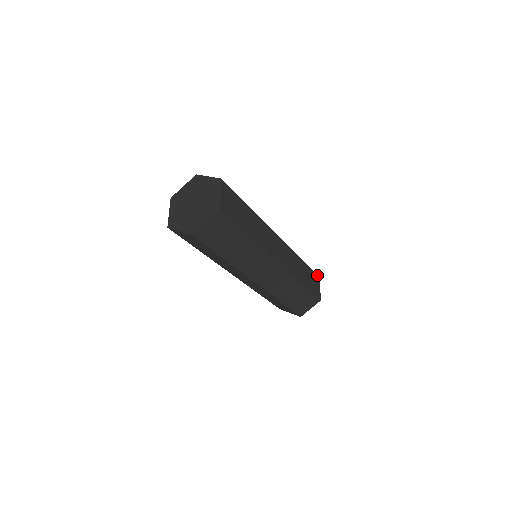
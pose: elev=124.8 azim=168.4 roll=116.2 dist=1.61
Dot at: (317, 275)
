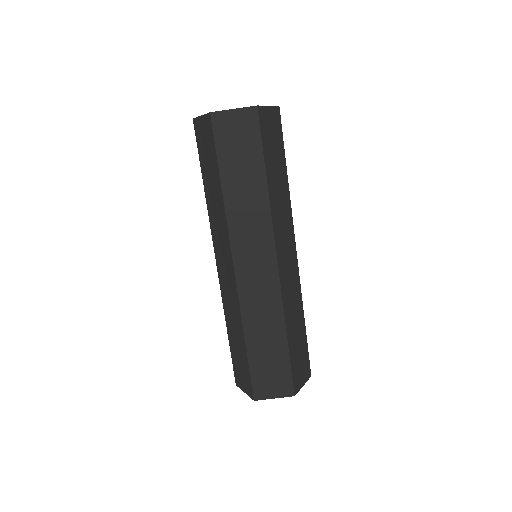
Dot at: (310, 370)
